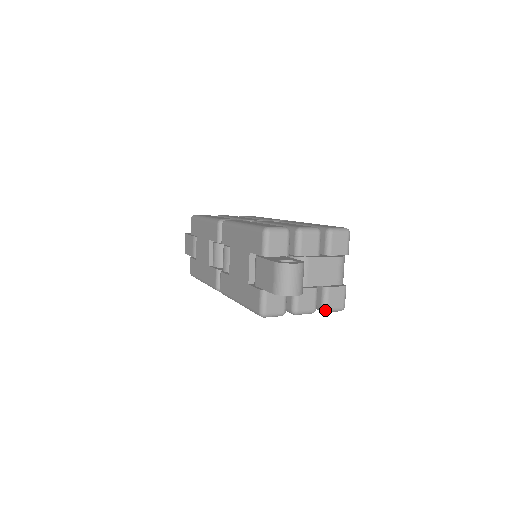
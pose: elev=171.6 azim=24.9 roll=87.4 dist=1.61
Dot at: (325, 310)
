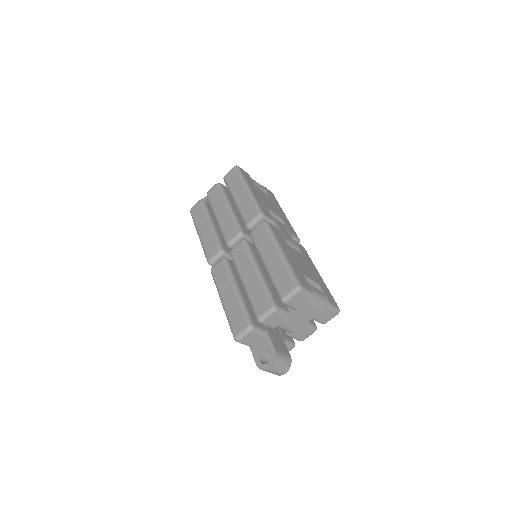
Dot at: occluded
